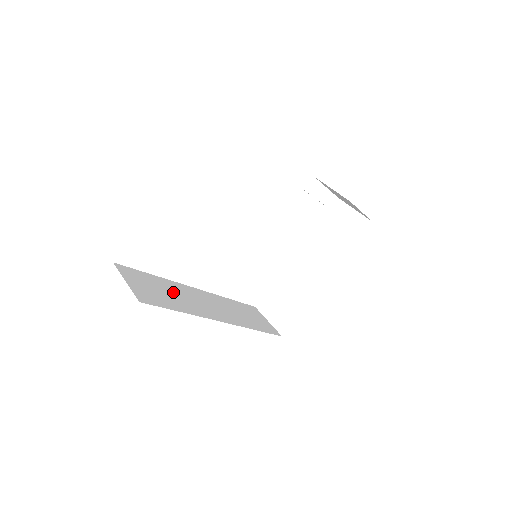
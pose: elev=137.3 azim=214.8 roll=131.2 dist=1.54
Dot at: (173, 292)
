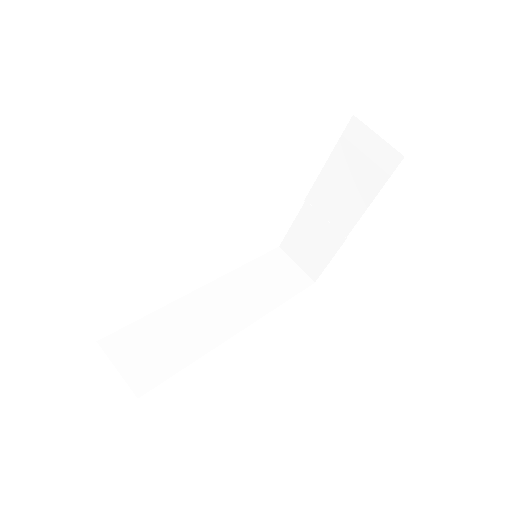
Dot at: (175, 329)
